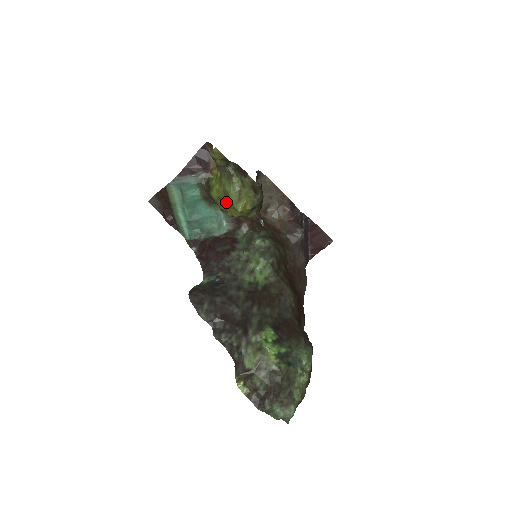
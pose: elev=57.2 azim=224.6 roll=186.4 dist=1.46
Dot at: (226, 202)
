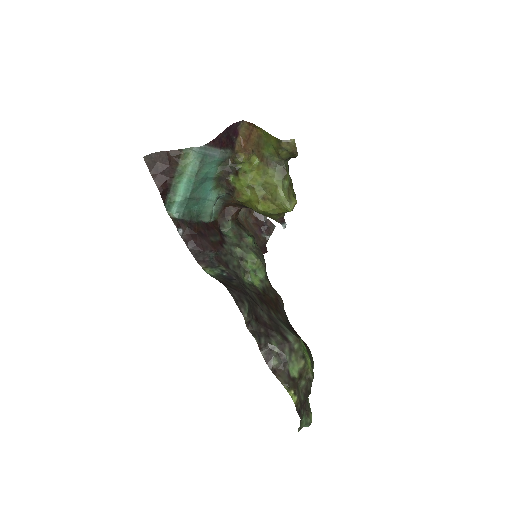
Dot at: (262, 194)
